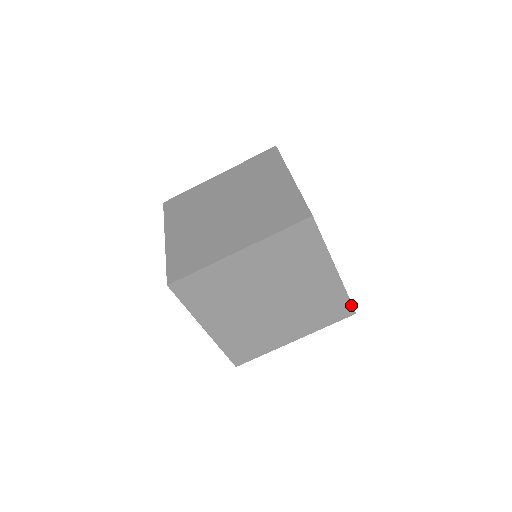
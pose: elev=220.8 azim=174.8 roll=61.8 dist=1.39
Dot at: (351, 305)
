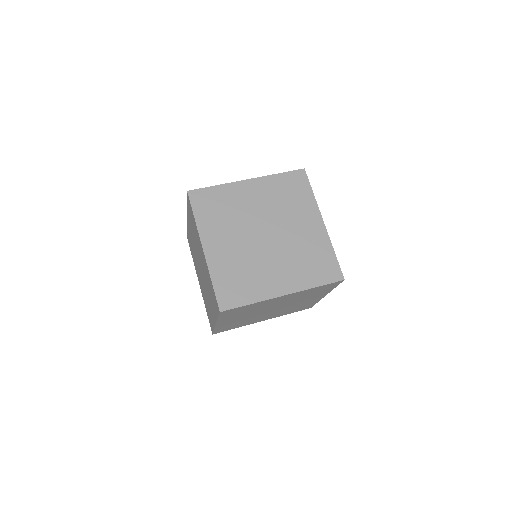
Dot at: (339, 267)
